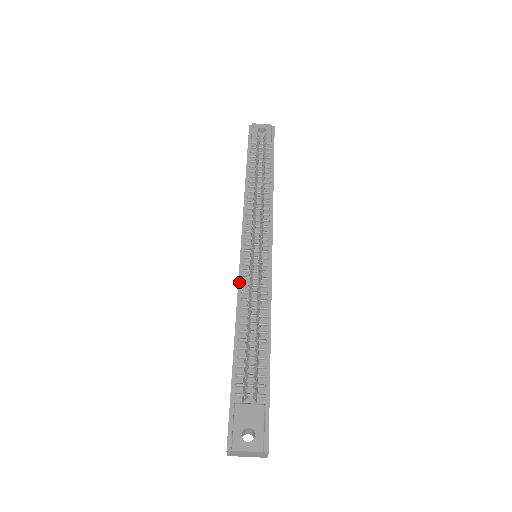
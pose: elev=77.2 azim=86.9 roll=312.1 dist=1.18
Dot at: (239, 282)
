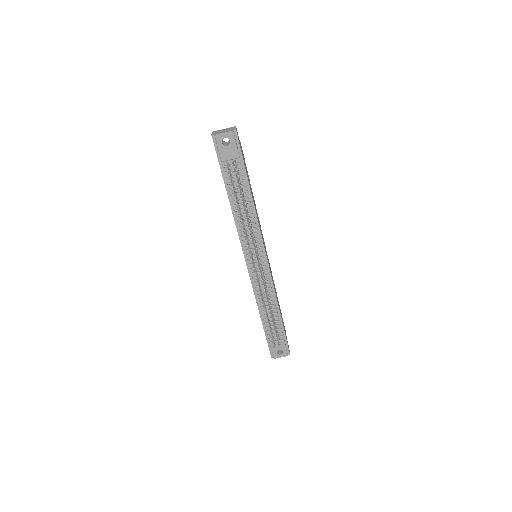
Dot at: (252, 285)
